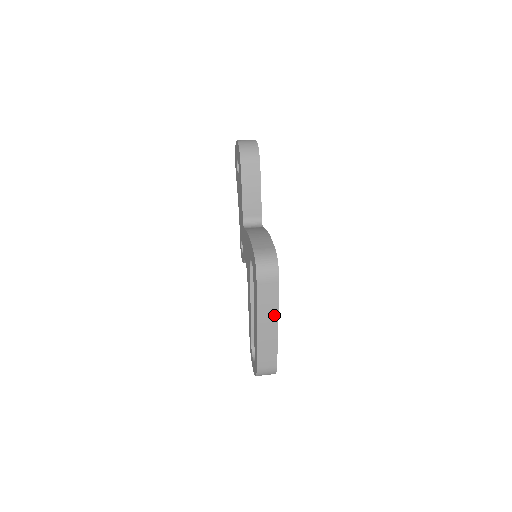
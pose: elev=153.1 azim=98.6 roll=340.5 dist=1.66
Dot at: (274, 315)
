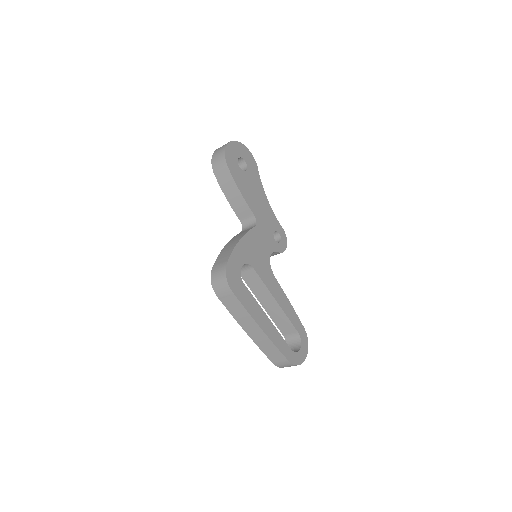
Dot at: (251, 320)
